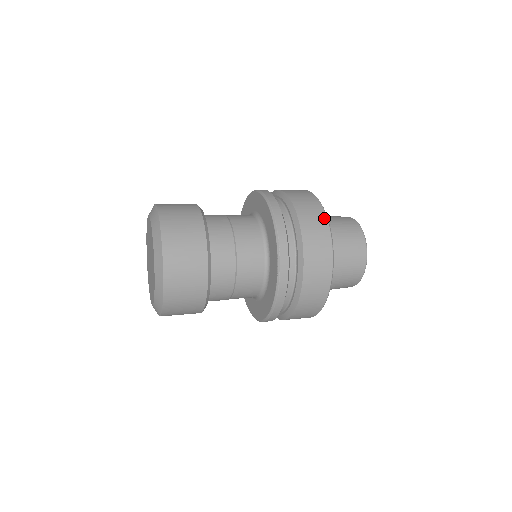
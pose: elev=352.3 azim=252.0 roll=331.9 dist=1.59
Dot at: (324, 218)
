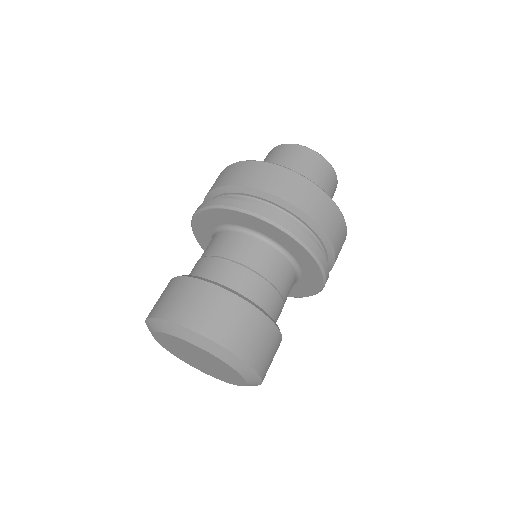
Dot at: occluded
